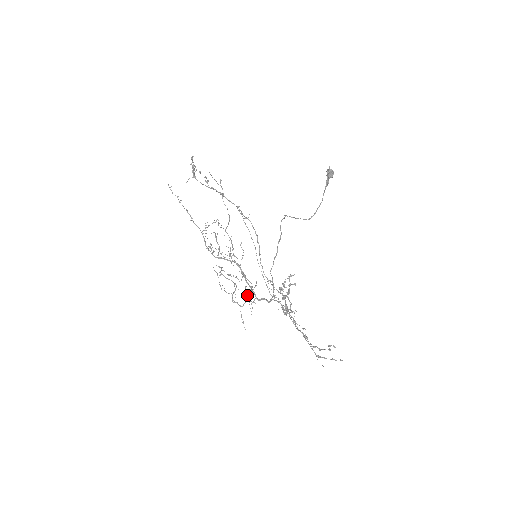
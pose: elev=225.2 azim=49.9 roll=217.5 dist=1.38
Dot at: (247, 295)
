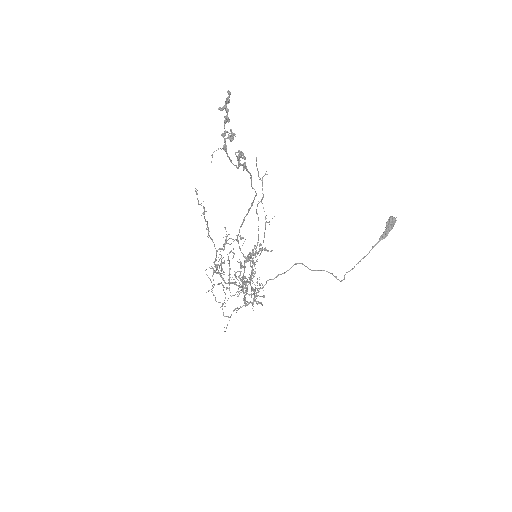
Dot at: occluded
